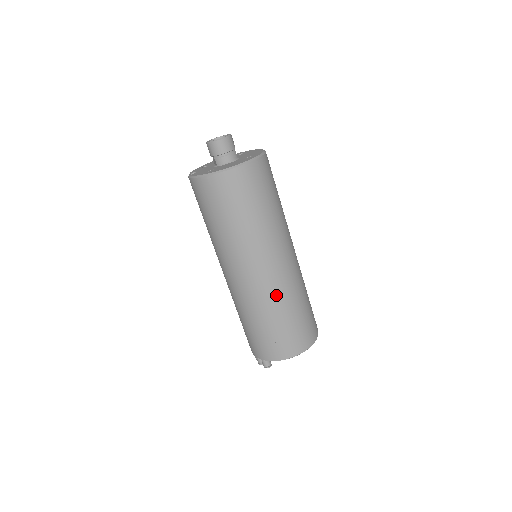
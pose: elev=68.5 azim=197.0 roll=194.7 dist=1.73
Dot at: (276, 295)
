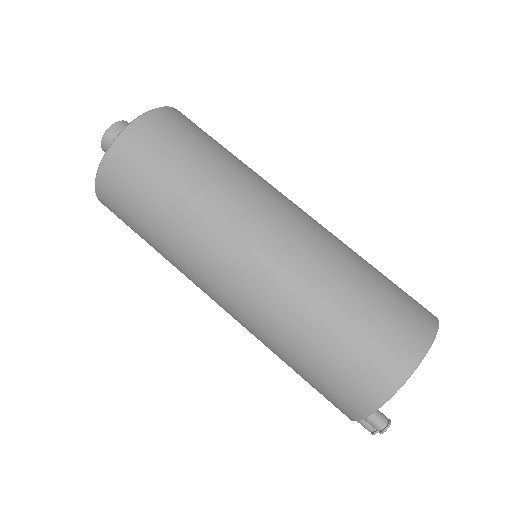
Dot at: (298, 280)
